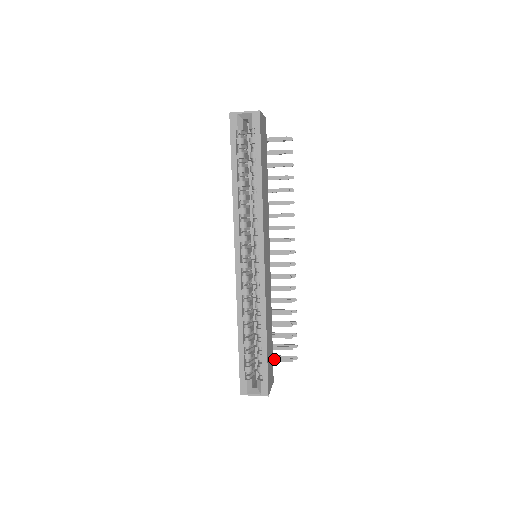
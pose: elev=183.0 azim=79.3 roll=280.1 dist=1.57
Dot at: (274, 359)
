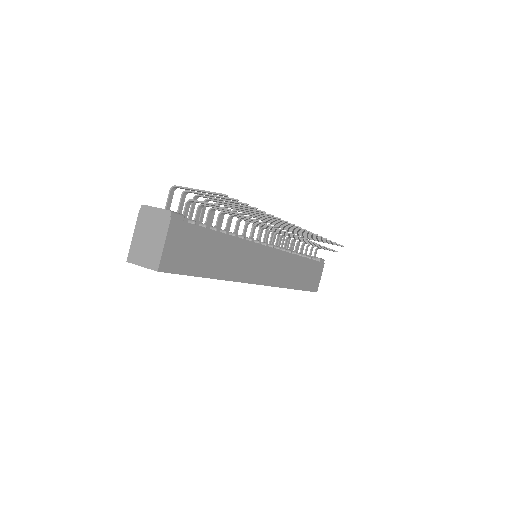
Dot at: occluded
